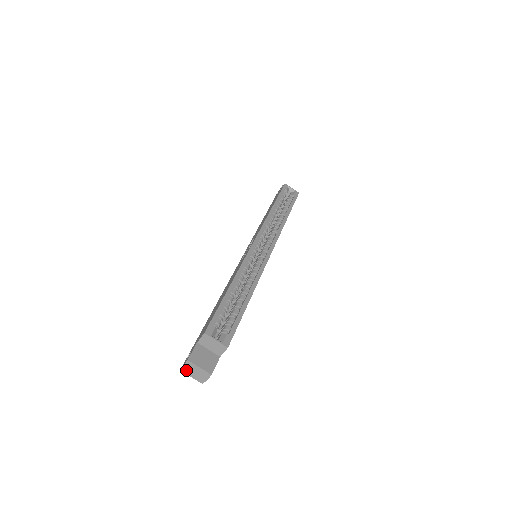
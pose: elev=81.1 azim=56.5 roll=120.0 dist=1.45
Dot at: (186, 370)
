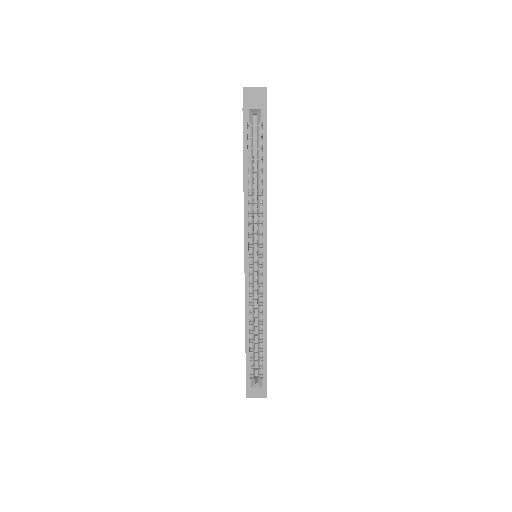
Dot at: occluded
